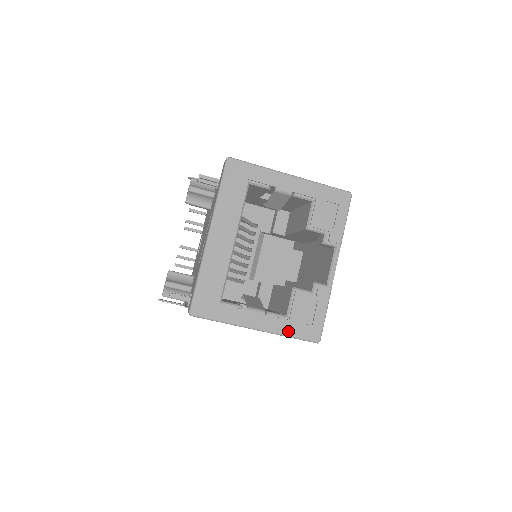
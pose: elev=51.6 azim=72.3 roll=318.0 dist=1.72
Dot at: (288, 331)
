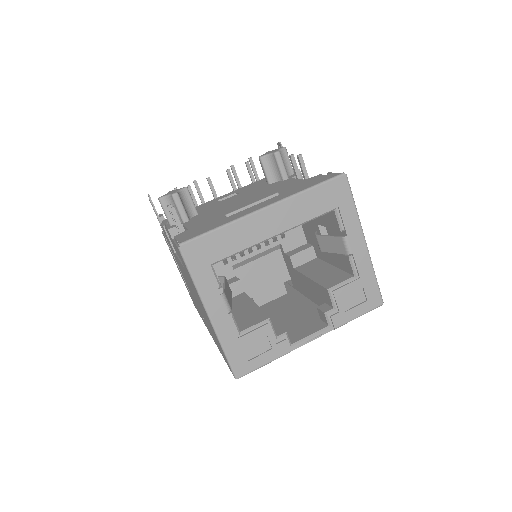
Dot at: (228, 345)
